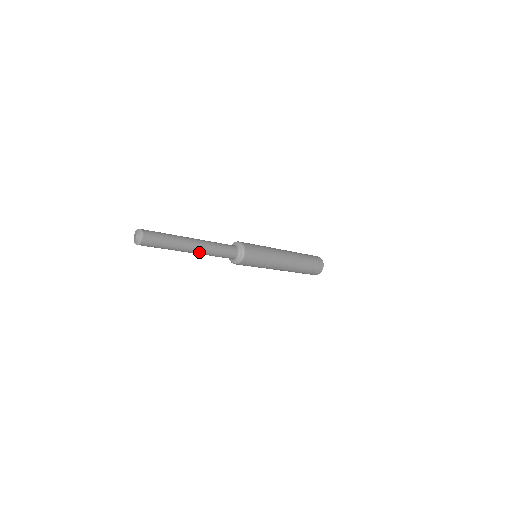
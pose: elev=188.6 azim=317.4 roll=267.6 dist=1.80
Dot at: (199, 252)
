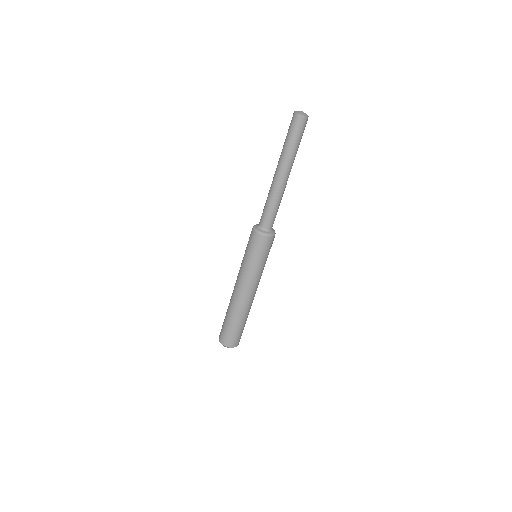
Dot at: (285, 184)
